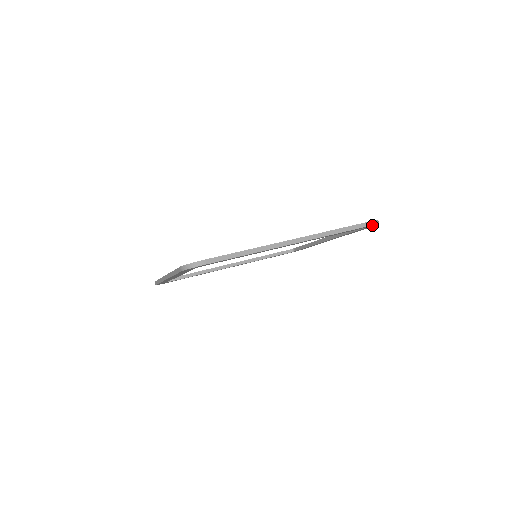
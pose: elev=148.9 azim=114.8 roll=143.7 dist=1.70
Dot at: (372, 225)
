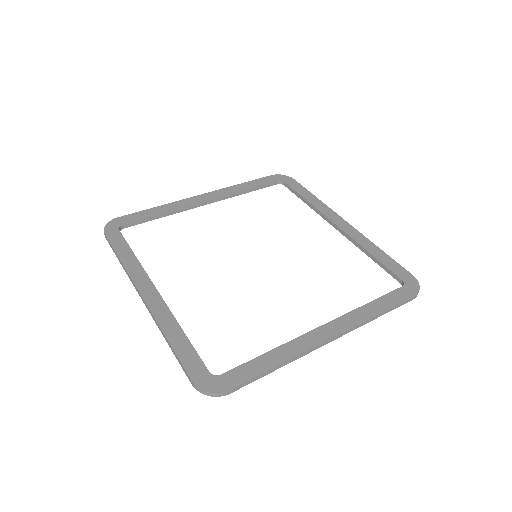
Dot at: (412, 296)
